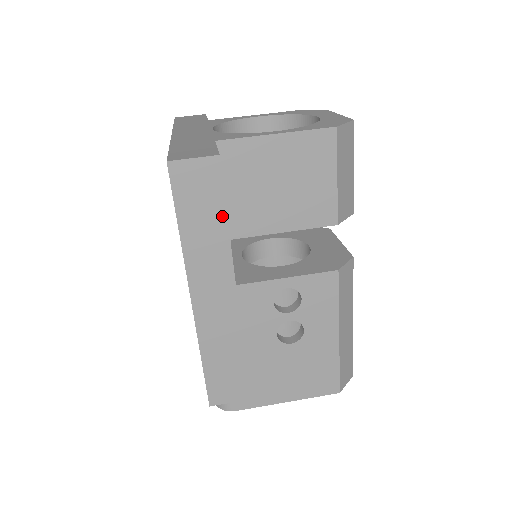
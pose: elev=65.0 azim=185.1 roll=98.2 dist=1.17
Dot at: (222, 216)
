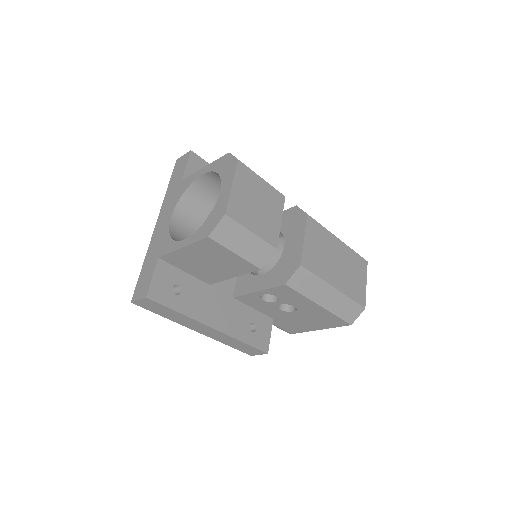
Dot at: (173, 311)
